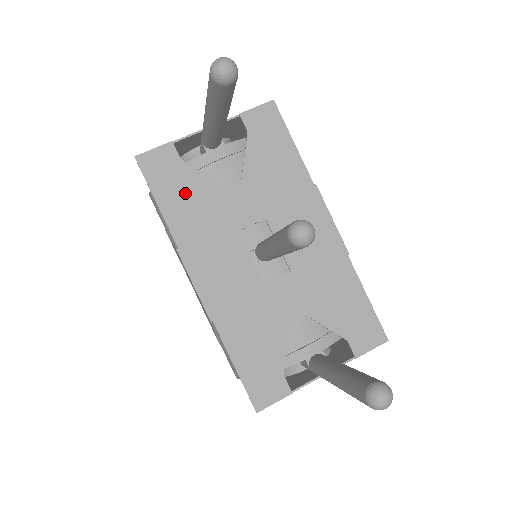
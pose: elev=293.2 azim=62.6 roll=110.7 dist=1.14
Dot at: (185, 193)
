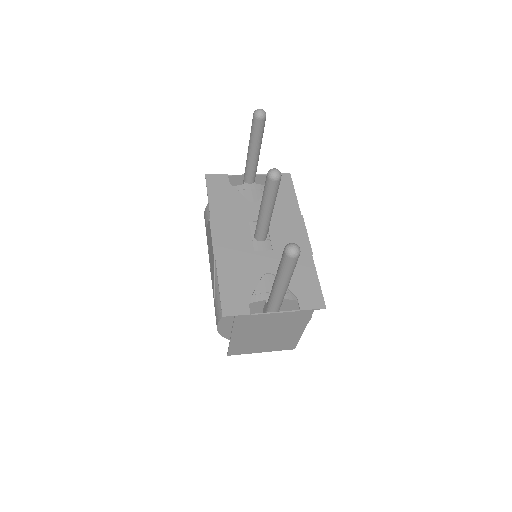
Dot at: (225, 196)
